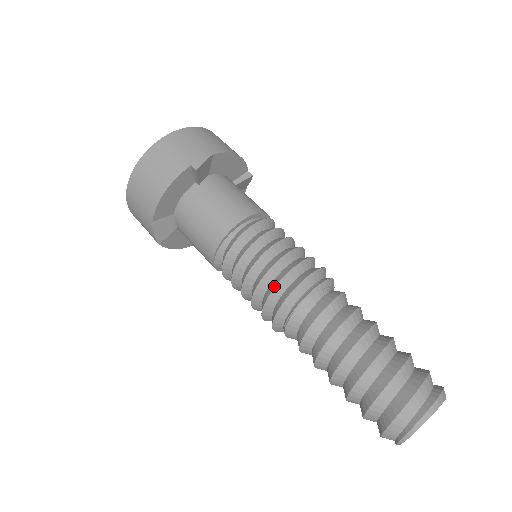
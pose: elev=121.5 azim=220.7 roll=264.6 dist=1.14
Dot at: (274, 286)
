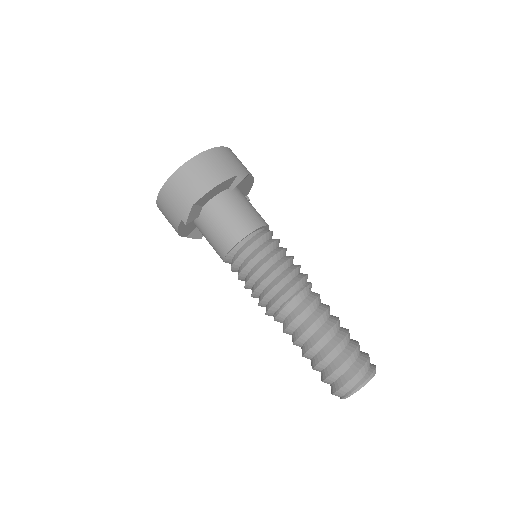
Dot at: (284, 276)
